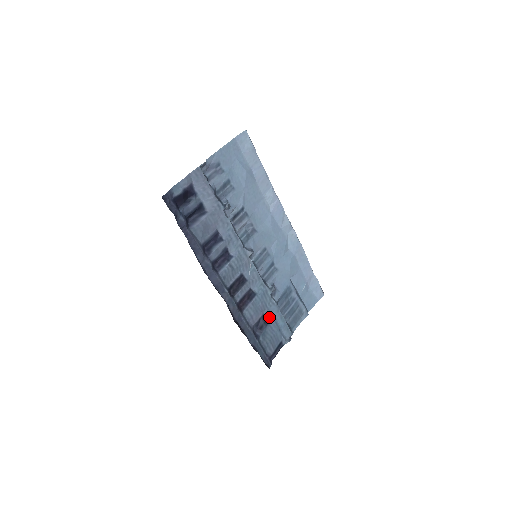
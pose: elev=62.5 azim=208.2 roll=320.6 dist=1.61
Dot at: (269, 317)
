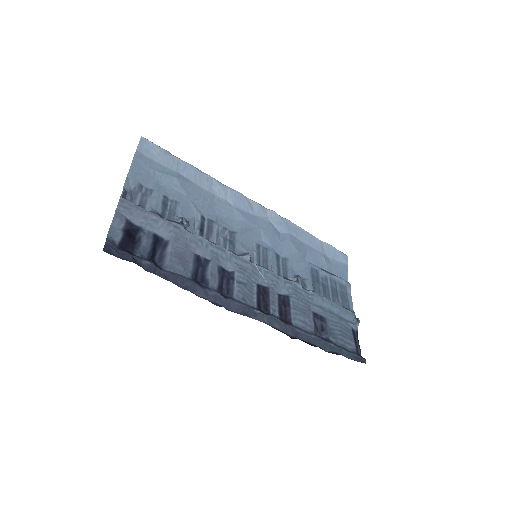
Dot at: (320, 312)
